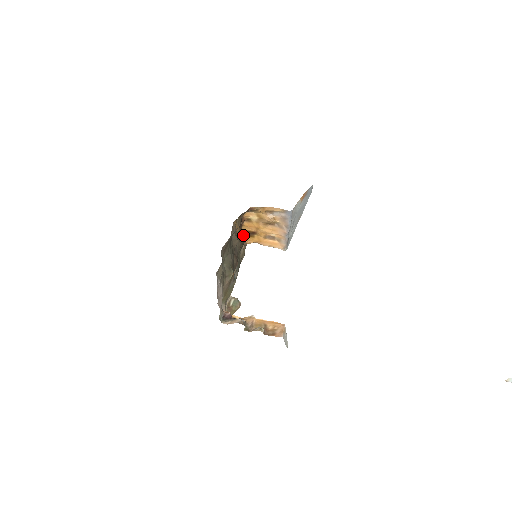
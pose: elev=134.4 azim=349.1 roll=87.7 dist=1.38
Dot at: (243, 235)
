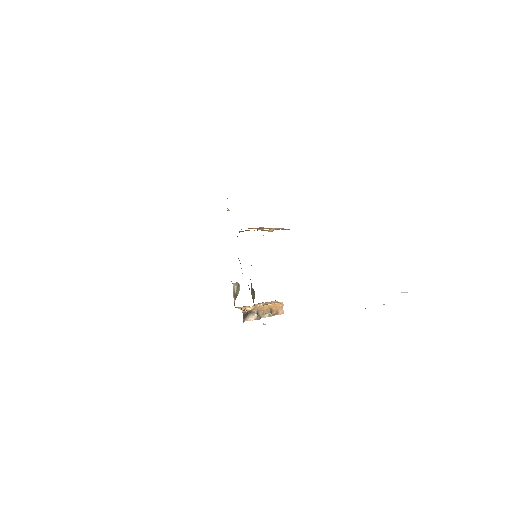
Dot at: occluded
